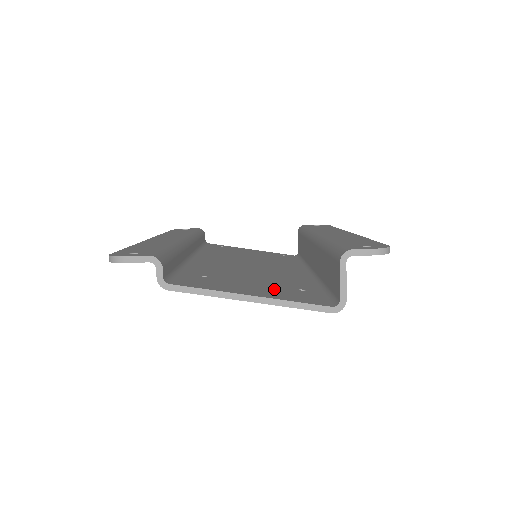
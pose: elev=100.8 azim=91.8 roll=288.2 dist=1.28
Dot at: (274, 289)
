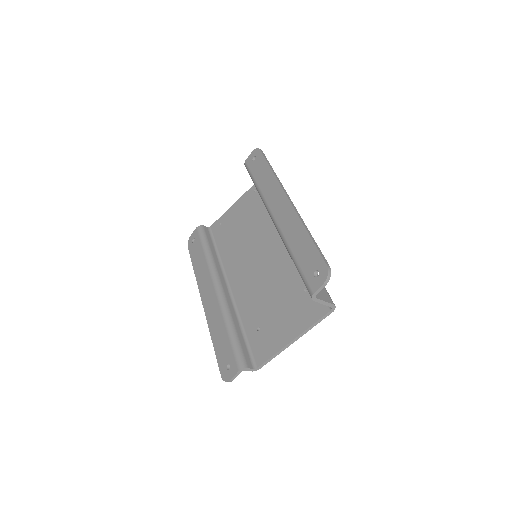
Dot at: (294, 310)
